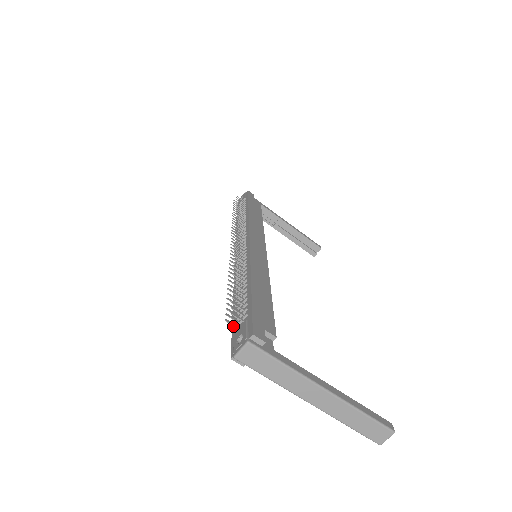
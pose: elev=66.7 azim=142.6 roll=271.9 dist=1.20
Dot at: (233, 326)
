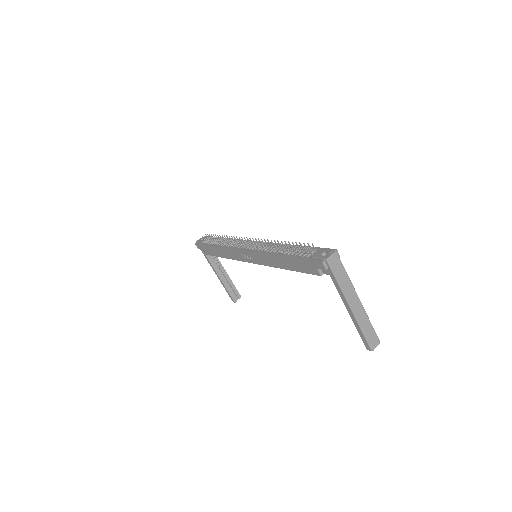
Dot at: (302, 258)
